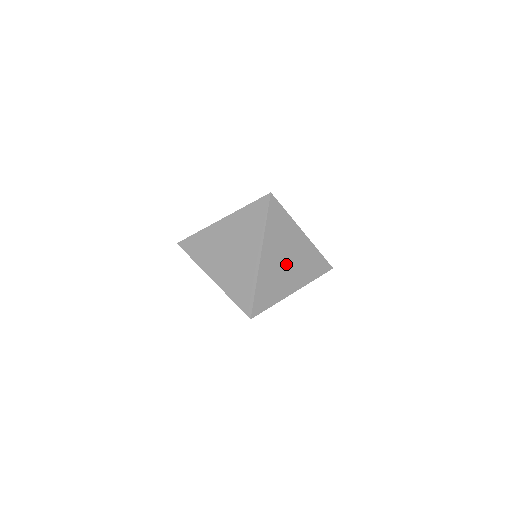
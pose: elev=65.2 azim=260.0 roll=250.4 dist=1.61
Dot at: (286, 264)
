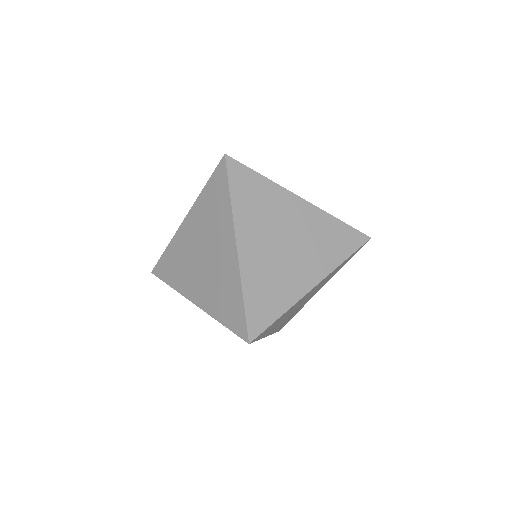
Dot at: (286, 249)
